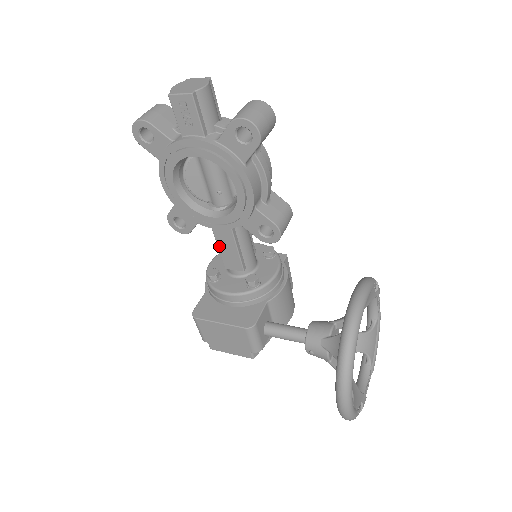
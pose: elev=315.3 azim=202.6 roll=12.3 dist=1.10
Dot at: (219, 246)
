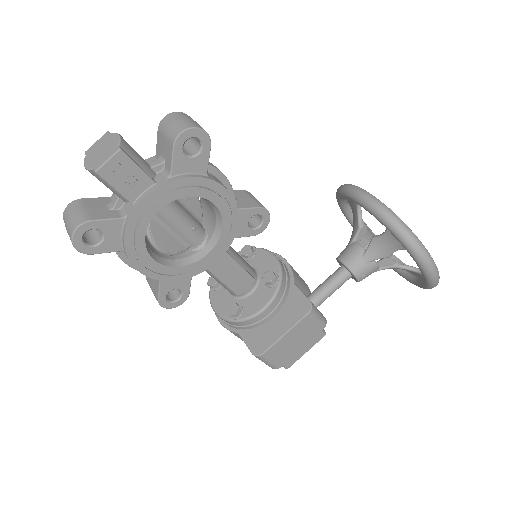
Dot at: (222, 280)
